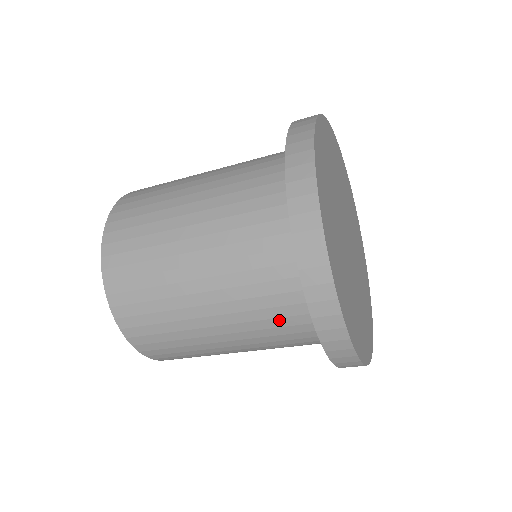
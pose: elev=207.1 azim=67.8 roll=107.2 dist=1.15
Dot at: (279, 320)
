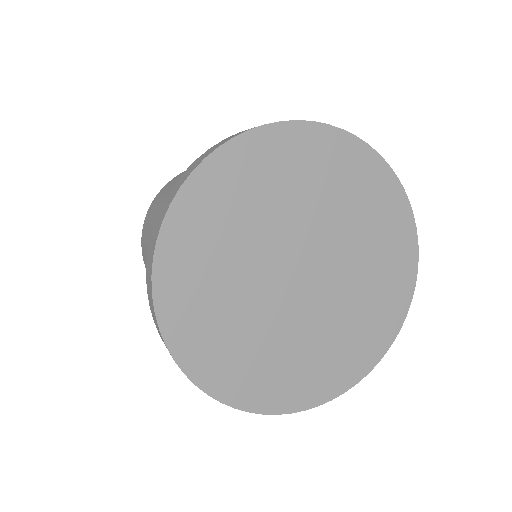
Dot at: occluded
